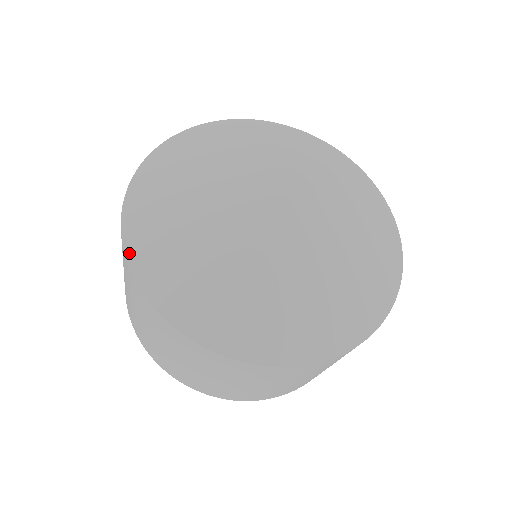
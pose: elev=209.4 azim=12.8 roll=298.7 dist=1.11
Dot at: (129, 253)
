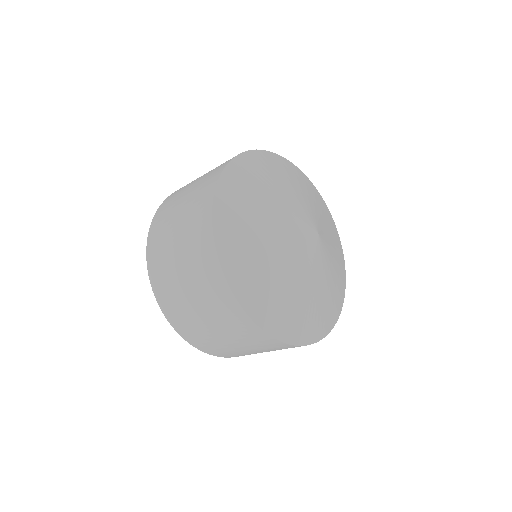
Dot at: (218, 191)
